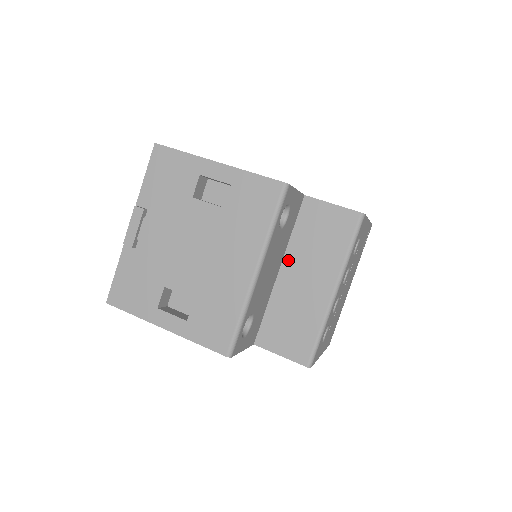
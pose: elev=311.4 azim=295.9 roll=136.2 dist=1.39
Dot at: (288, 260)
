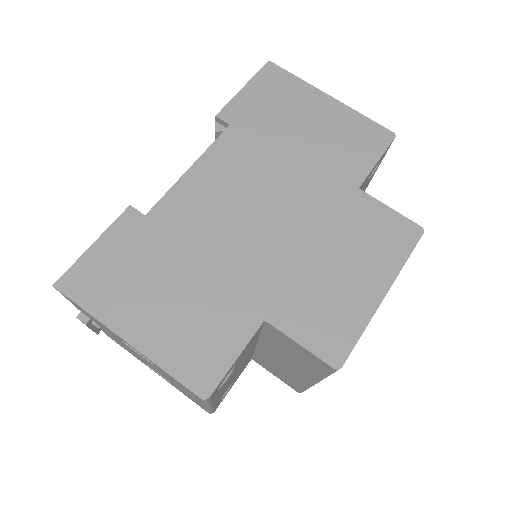
Dot at: (263, 344)
